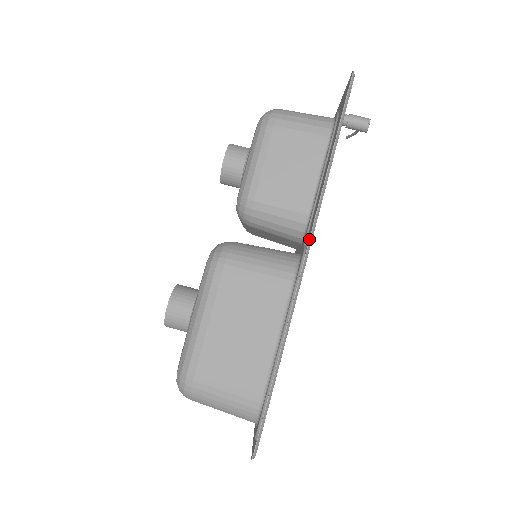
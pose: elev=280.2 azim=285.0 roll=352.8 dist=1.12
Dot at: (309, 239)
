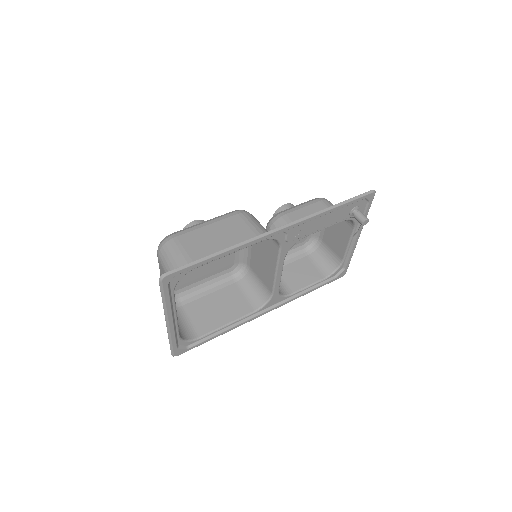
Dot at: (291, 222)
